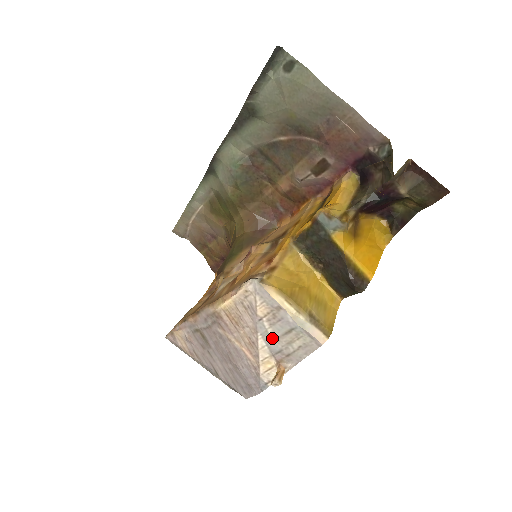
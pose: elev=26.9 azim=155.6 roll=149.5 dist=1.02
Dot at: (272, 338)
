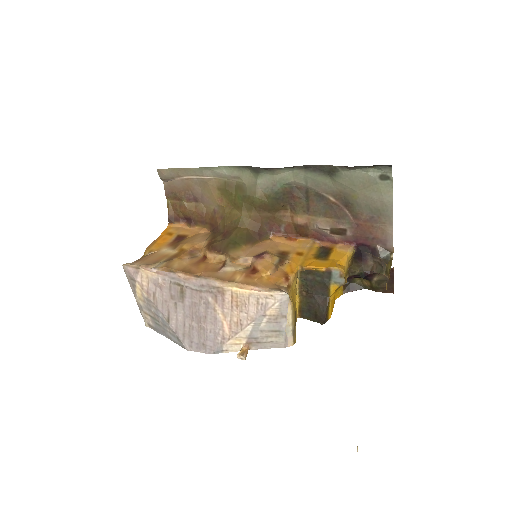
Dot at: (259, 329)
